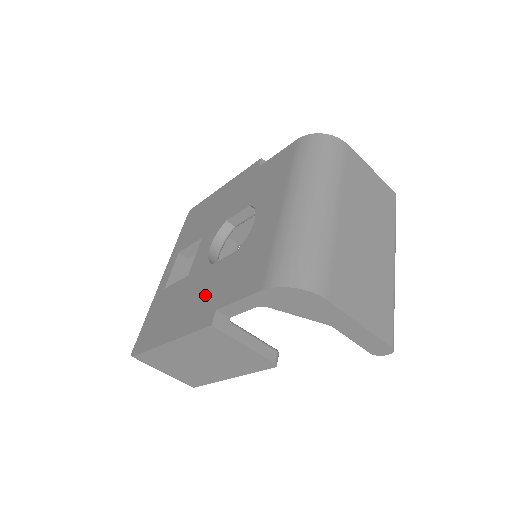
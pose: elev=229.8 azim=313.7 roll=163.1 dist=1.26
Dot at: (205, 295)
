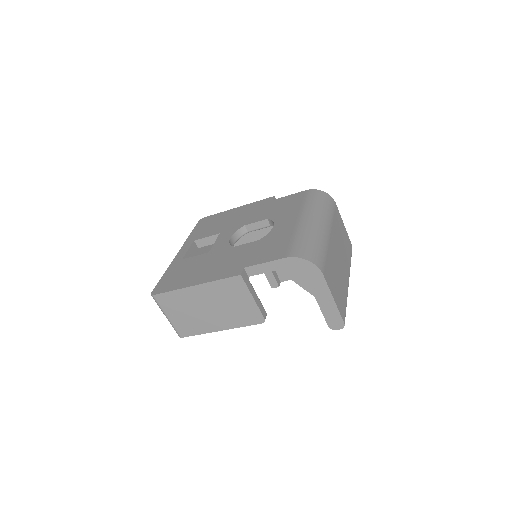
Dot at: (231, 261)
